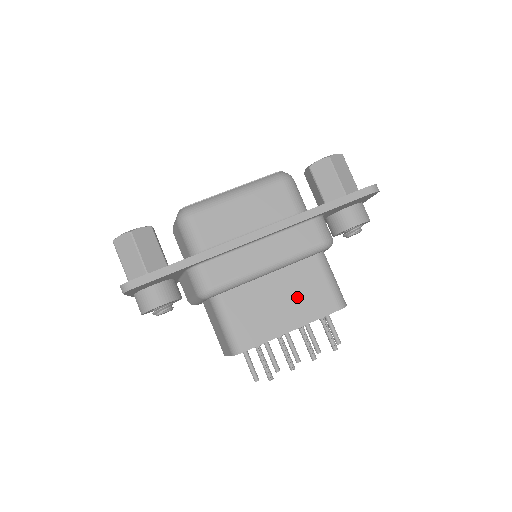
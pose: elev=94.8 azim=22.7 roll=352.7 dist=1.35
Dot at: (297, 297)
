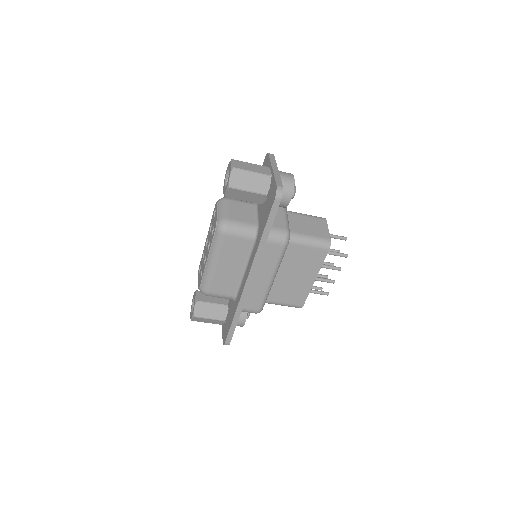
Dot at: (300, 267)
